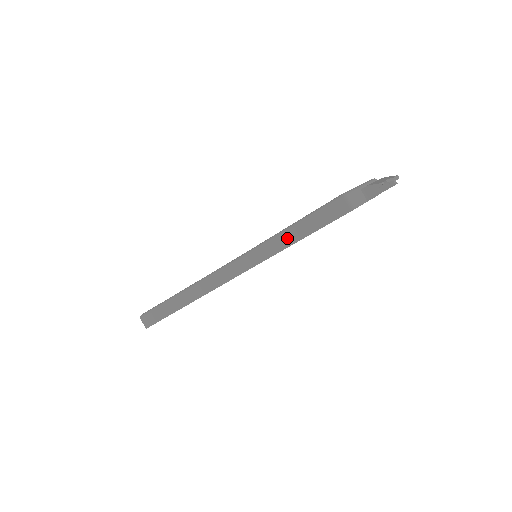
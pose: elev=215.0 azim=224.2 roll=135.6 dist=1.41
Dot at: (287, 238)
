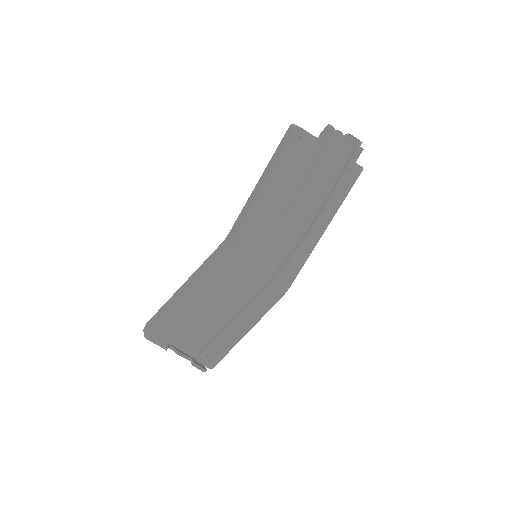
Dot at: (258, 185)
